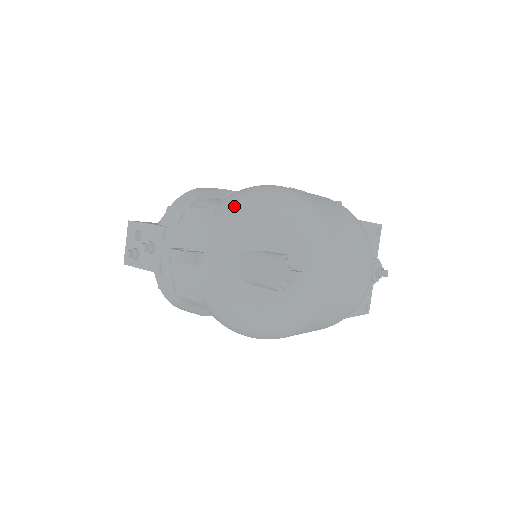
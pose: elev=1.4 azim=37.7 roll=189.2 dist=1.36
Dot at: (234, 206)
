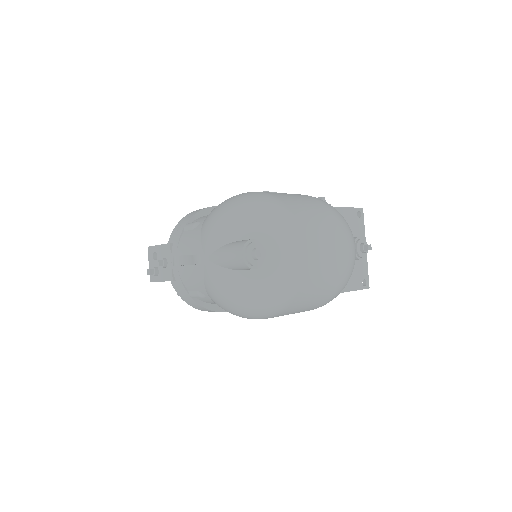
Dot at: (214, 214)
